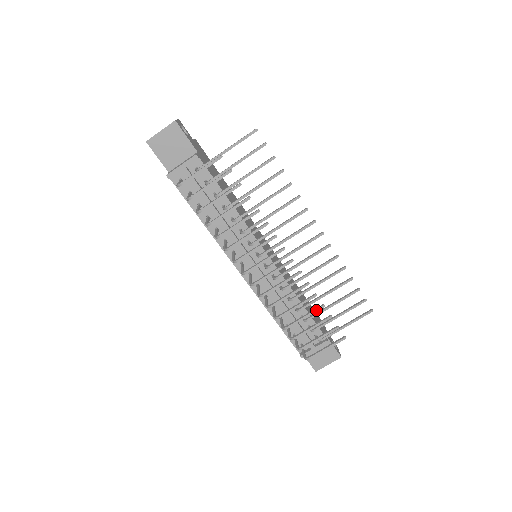
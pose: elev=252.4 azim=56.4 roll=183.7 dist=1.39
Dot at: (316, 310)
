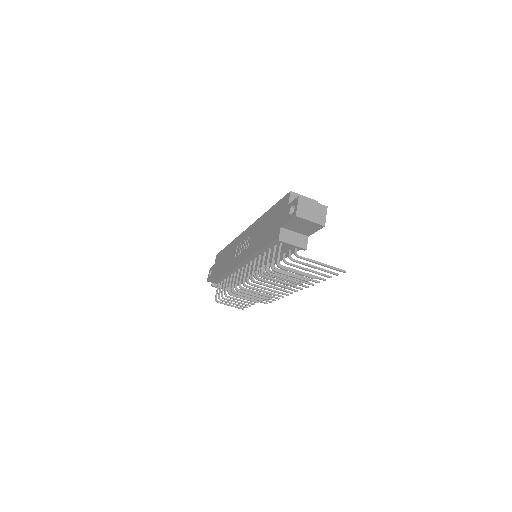
Dot at: (249, 303)
